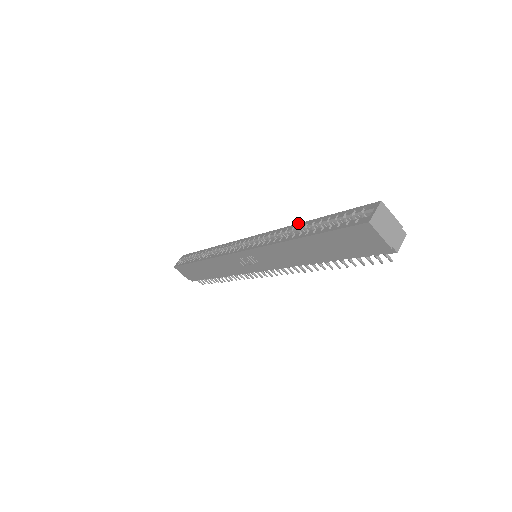
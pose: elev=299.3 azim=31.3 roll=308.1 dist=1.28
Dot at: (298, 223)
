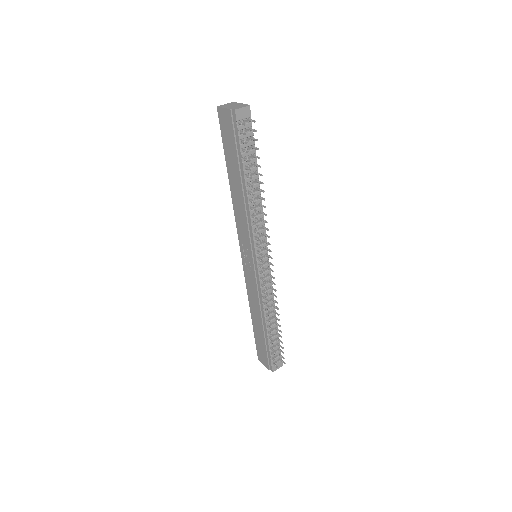
Dot at: occluded
